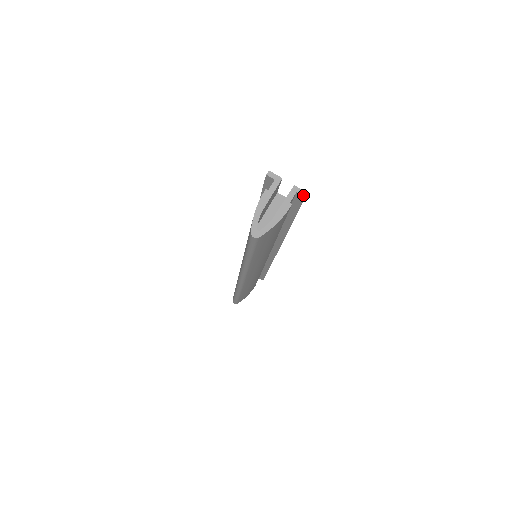
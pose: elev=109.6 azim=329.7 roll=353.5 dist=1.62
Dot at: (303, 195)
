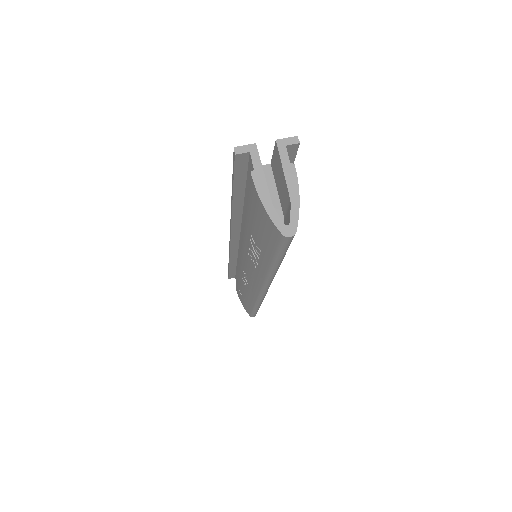
Dot at: (296, 143)
